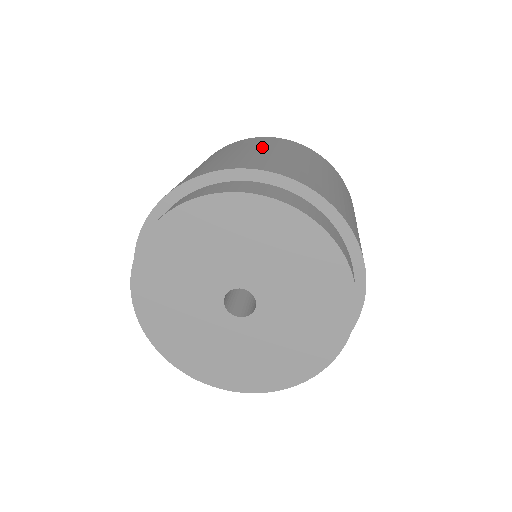
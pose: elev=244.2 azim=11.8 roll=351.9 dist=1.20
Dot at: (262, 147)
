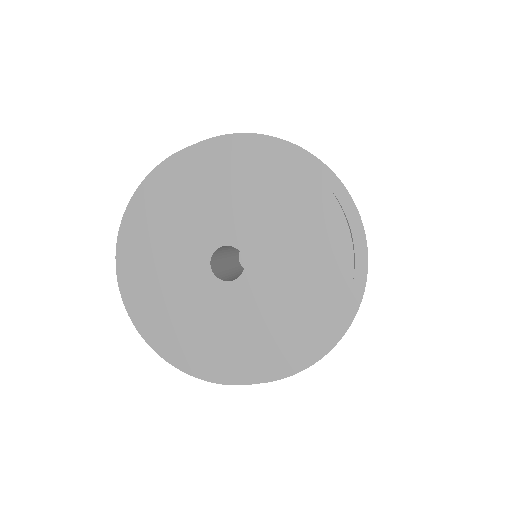
Dot at: occluded
